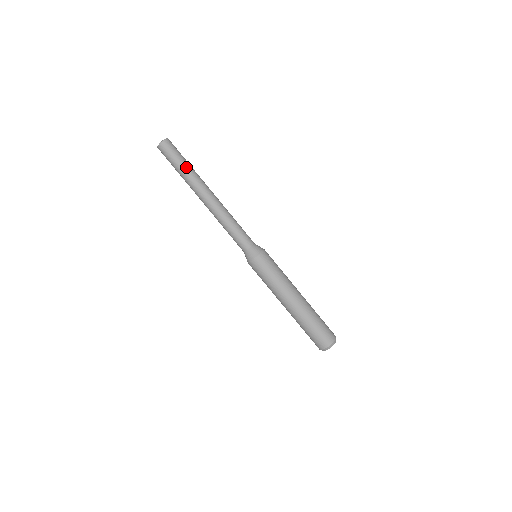
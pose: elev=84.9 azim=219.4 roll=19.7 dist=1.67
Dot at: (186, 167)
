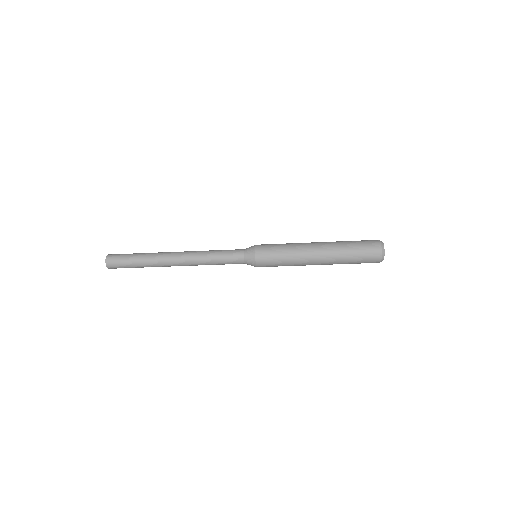
Dot at: (140, 265)
